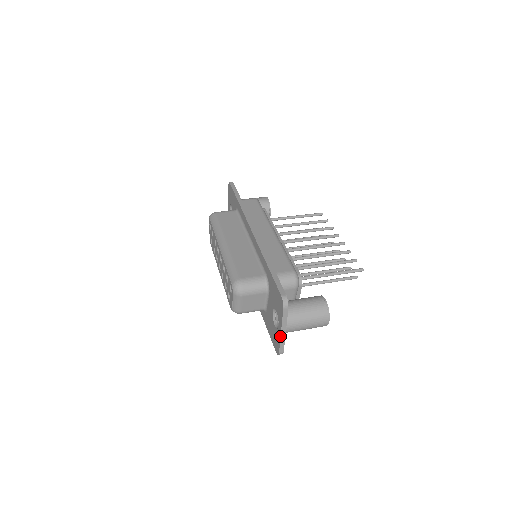
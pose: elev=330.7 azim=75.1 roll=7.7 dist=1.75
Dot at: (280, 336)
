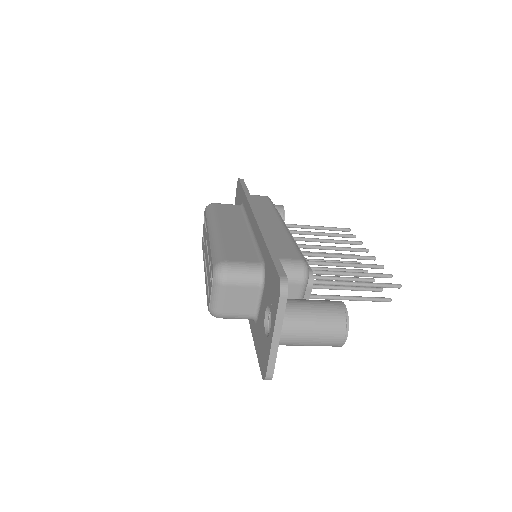
Dot at: (270, 345)
